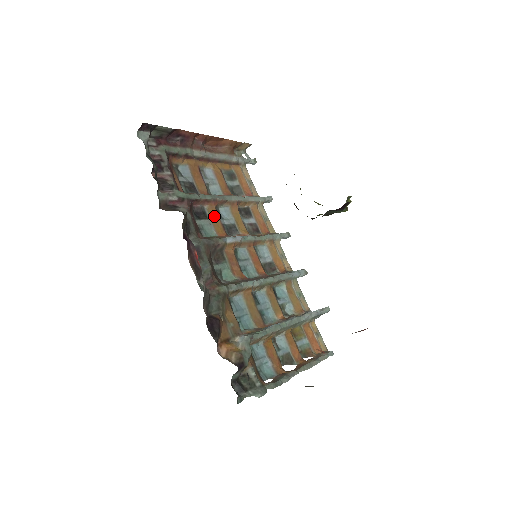
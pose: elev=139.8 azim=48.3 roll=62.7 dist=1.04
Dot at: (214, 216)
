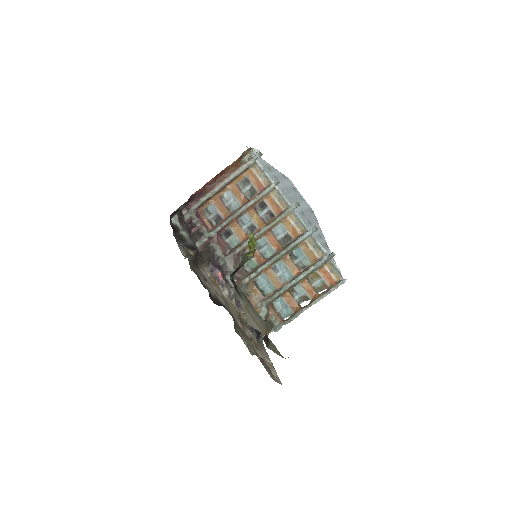
Dot at: (237, 228)
